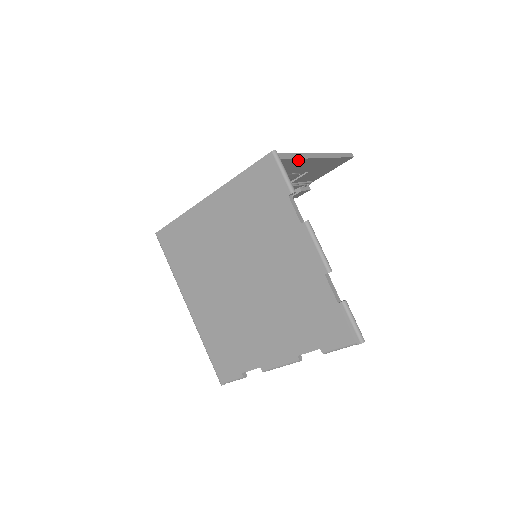
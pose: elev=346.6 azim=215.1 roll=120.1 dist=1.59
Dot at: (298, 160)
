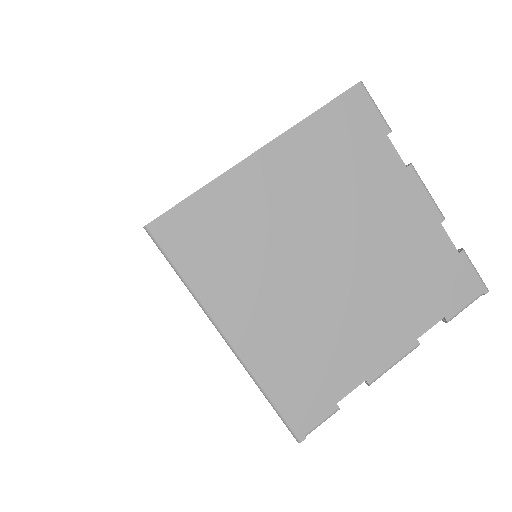
Dot at: occluded
